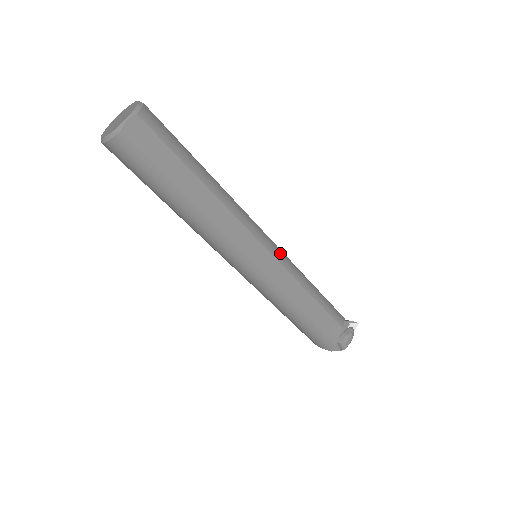
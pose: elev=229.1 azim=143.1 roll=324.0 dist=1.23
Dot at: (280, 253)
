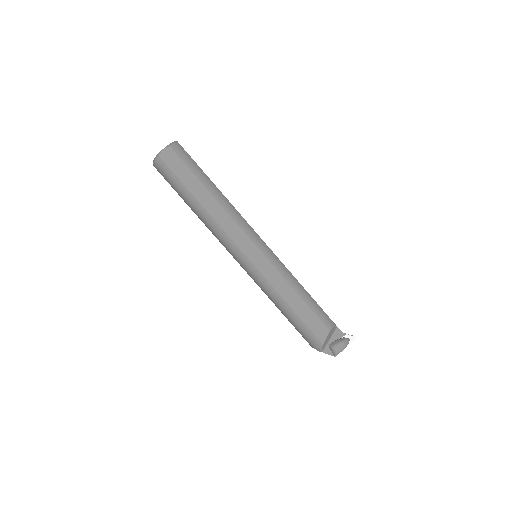
Dot at: (271, 253)
